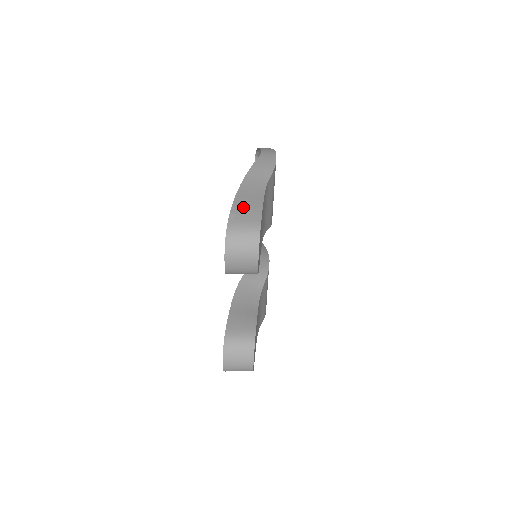
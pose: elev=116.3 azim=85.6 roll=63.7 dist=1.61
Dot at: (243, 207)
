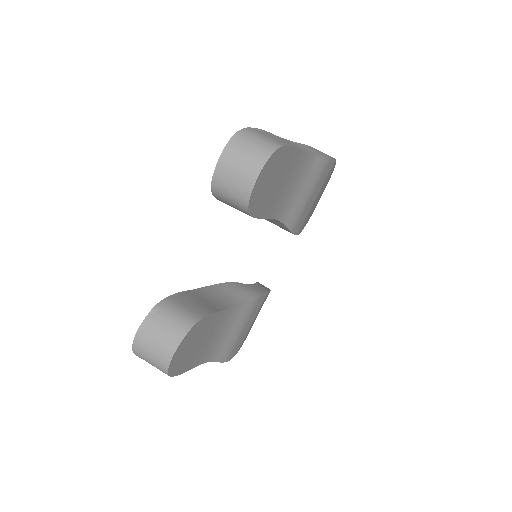
Dot at: (274, 136)
